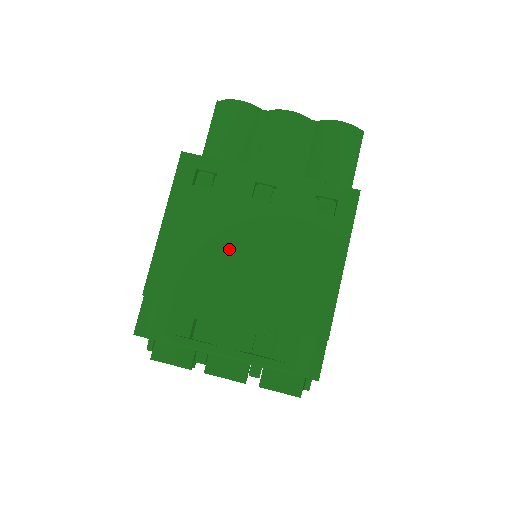
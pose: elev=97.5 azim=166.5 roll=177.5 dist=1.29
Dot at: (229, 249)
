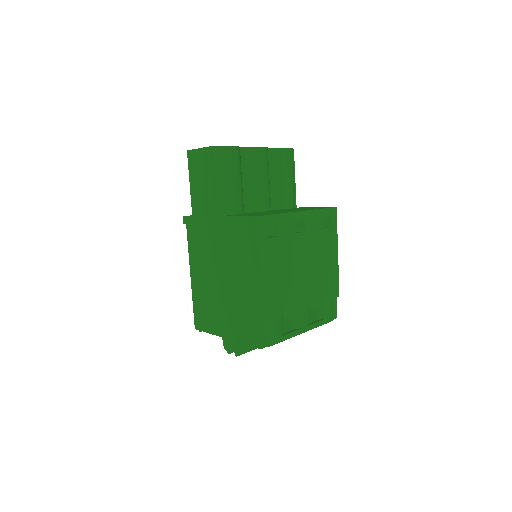
Dot at: (294, 270)
